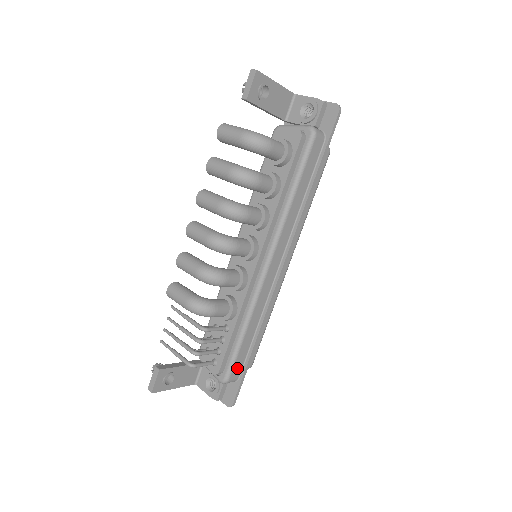
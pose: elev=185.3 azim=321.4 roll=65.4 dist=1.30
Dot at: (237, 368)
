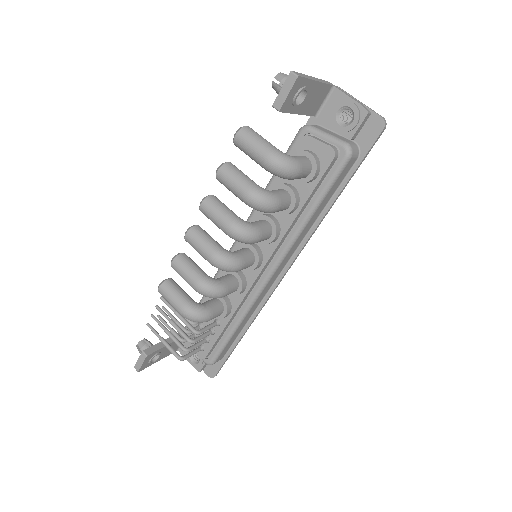
Dot at: (223, 353)
